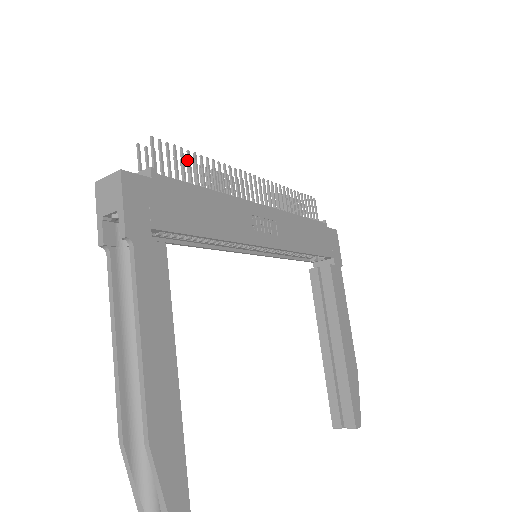
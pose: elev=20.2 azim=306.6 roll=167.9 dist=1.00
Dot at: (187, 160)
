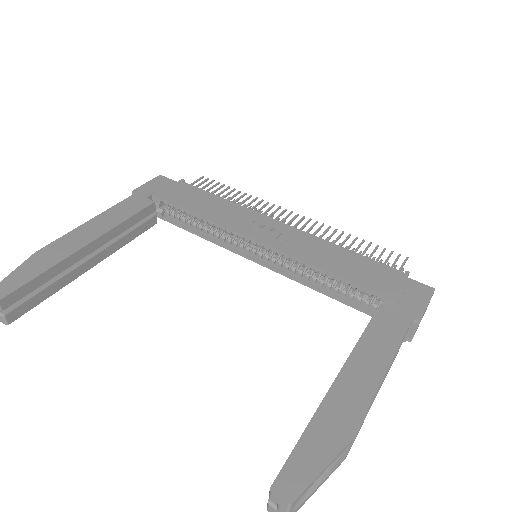
Dot at: (225, 190)
